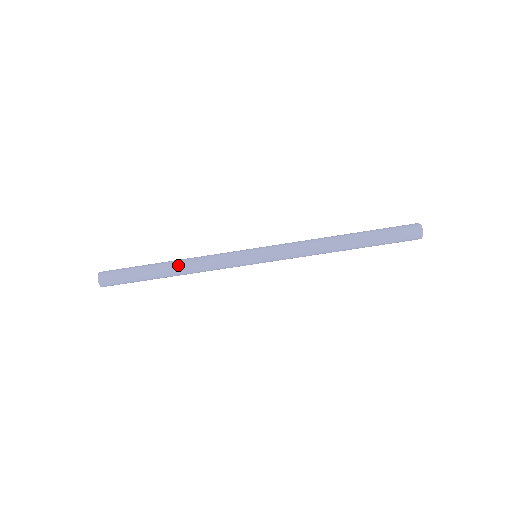
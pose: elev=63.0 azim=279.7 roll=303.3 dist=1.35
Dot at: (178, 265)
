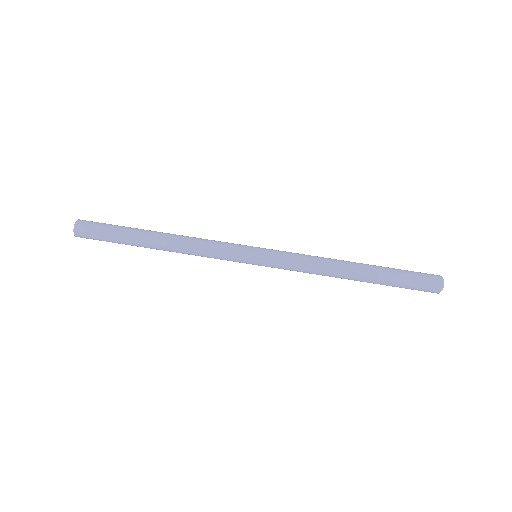
Dot at: occluded
